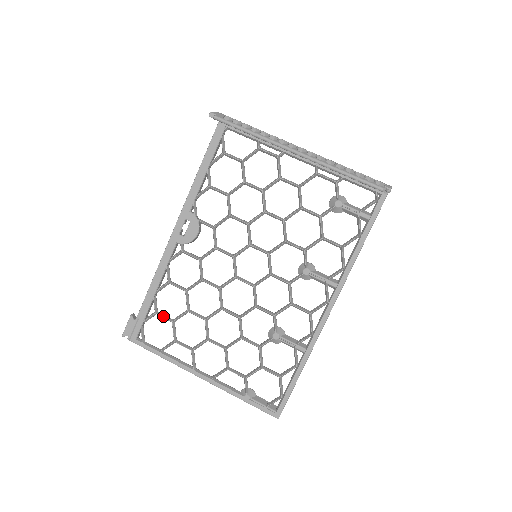
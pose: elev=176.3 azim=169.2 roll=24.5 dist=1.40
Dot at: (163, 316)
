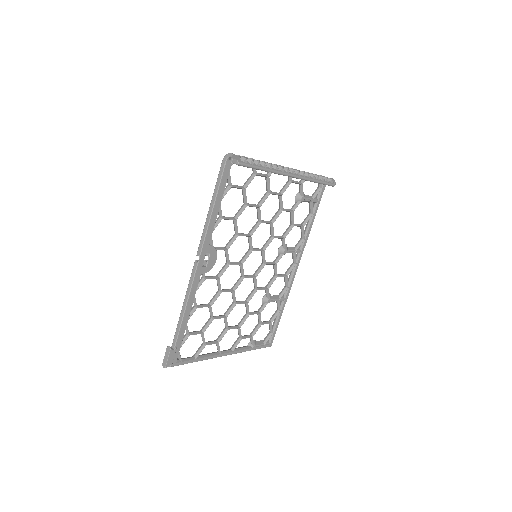
Dot at: (195, 334)
